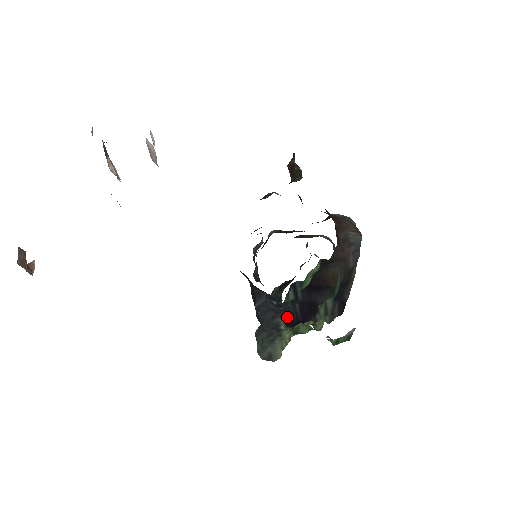
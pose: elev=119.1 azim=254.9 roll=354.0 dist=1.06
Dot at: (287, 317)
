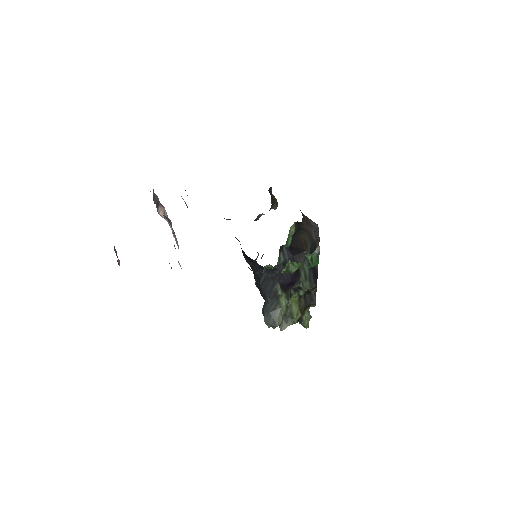
Dot at: (281, 280)
